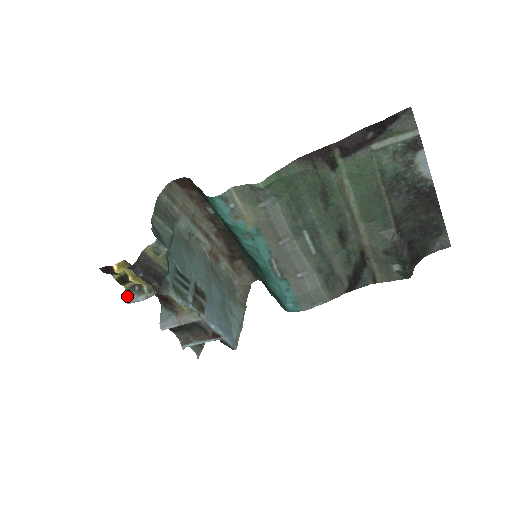
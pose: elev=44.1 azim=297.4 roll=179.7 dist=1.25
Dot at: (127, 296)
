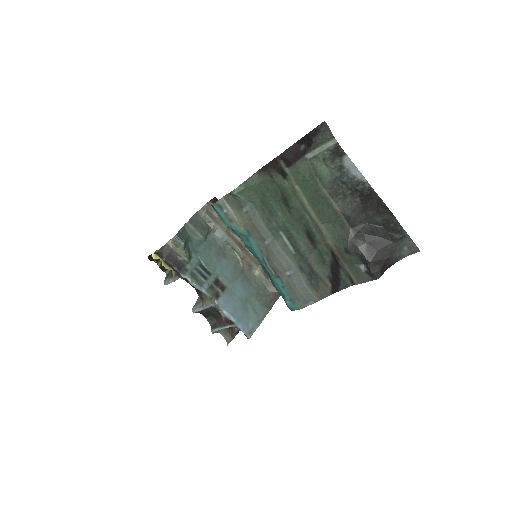
Dot at: (165, 279)
